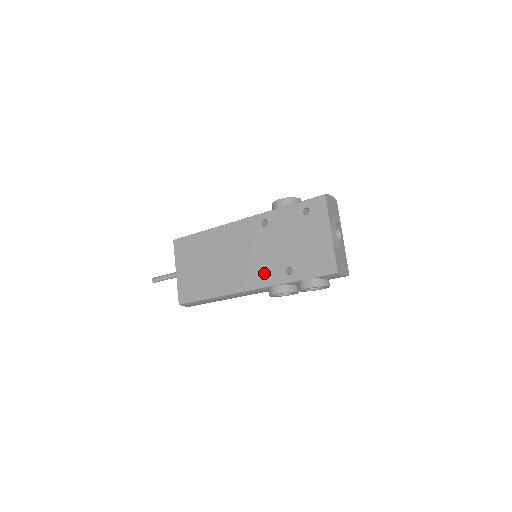
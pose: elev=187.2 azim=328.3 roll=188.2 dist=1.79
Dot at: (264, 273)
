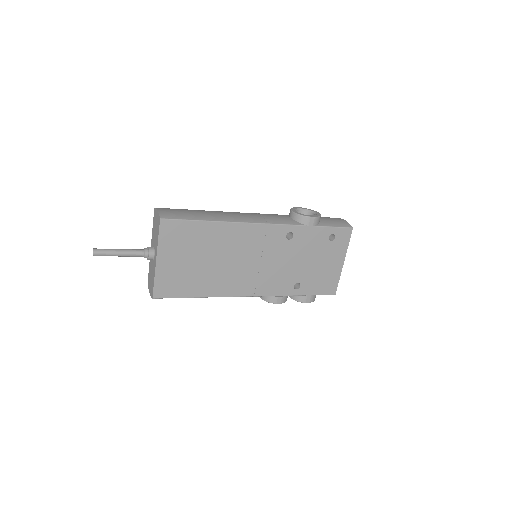
Dot at: (273, 284)
